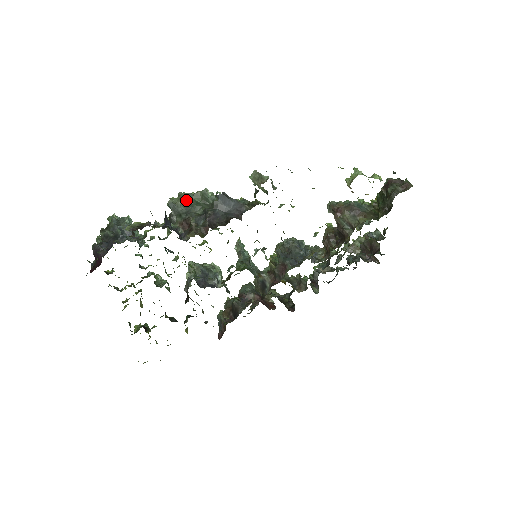
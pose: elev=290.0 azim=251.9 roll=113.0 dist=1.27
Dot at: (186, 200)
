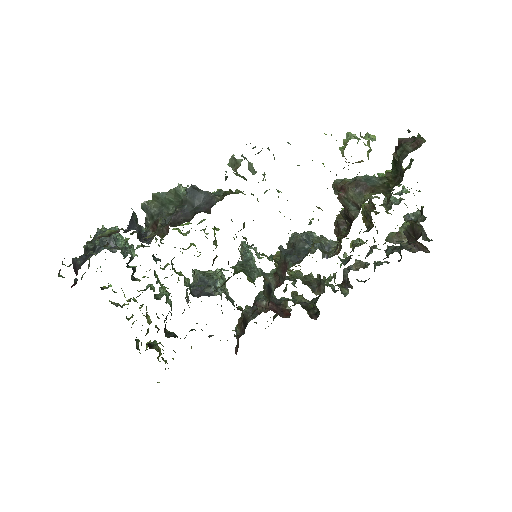
Dot at: (159, 200)
